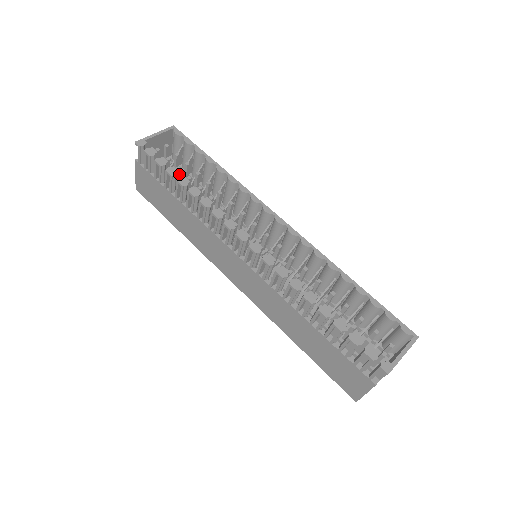
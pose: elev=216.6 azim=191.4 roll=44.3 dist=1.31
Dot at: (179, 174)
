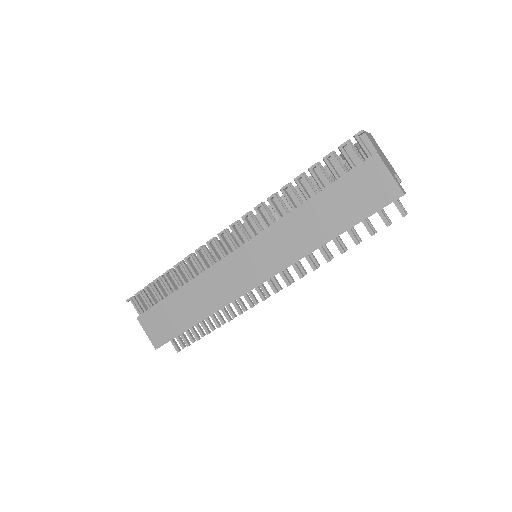
Dot at: occluded
